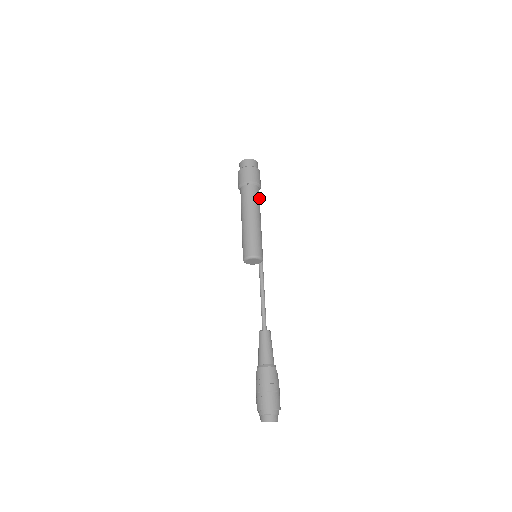
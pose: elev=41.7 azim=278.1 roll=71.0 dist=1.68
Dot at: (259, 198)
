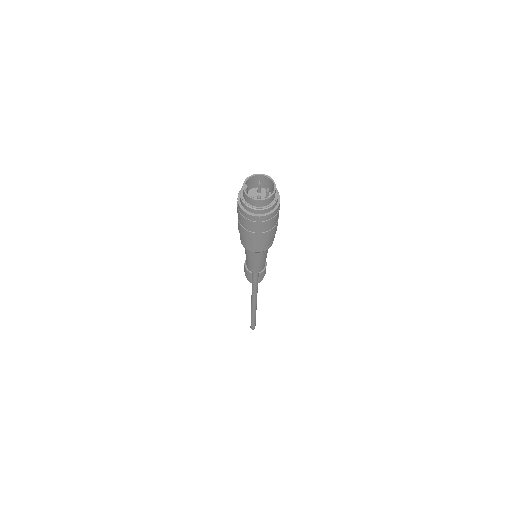
Dot at: occluded
